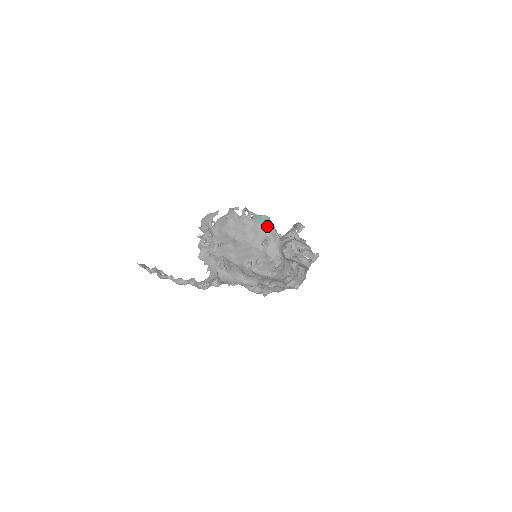
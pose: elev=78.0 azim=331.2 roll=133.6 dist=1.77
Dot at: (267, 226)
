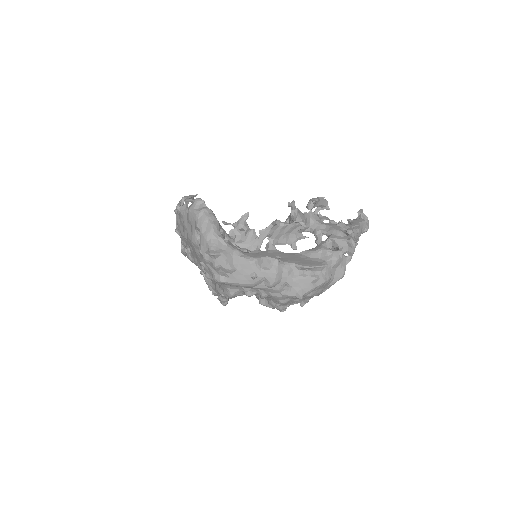
Dot at: (195, 213)
